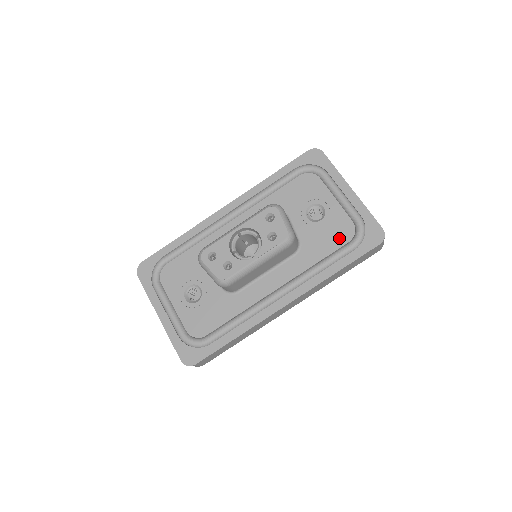
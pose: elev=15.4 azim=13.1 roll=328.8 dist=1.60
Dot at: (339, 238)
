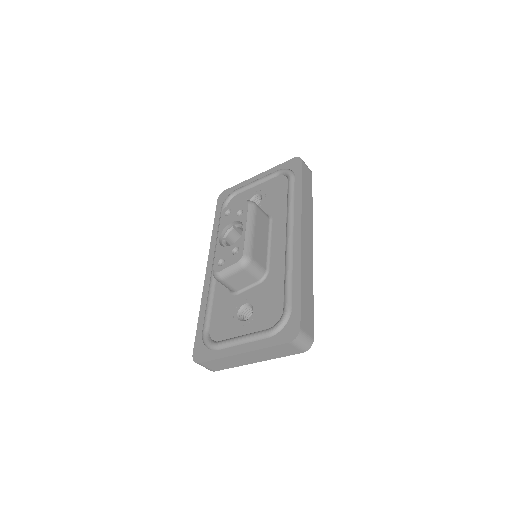
Dot at: (281, 187)
